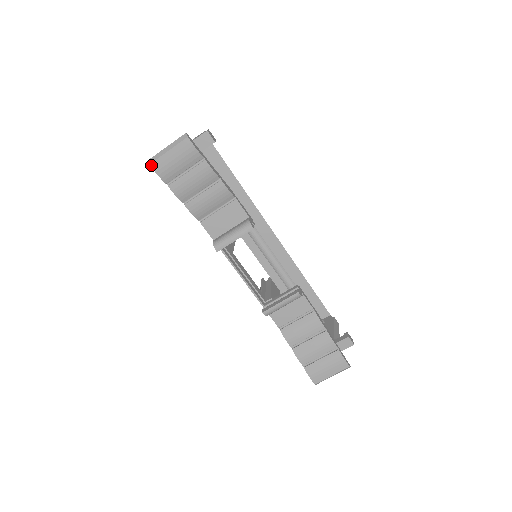
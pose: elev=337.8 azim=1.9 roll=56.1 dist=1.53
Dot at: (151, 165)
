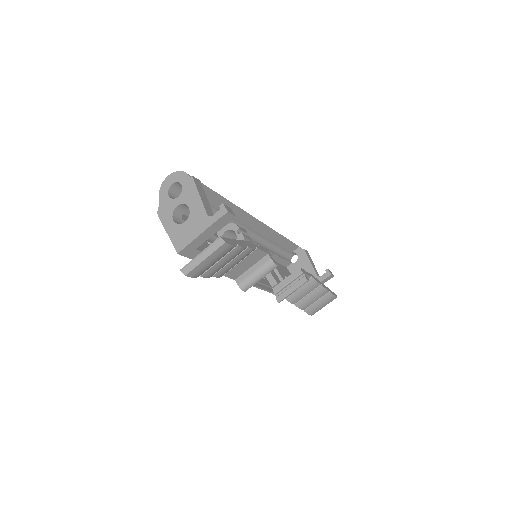
Dot at: (187, 275)
